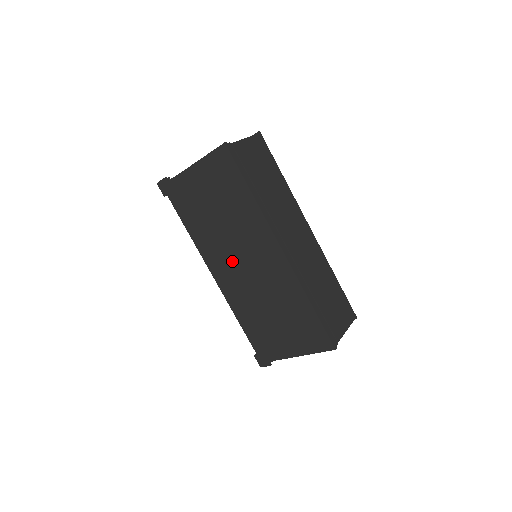
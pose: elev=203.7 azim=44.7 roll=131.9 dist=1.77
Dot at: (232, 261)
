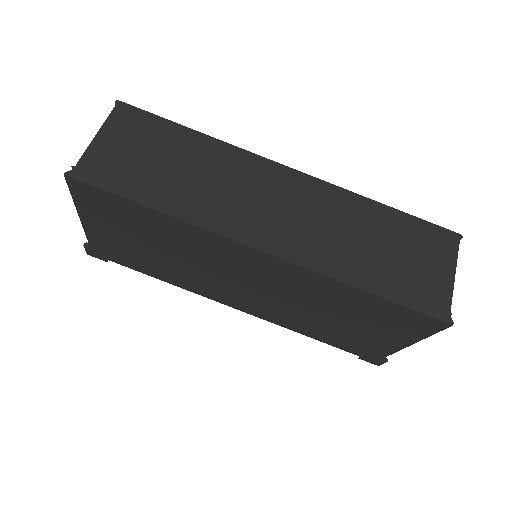
Dot at: (230, 287)
